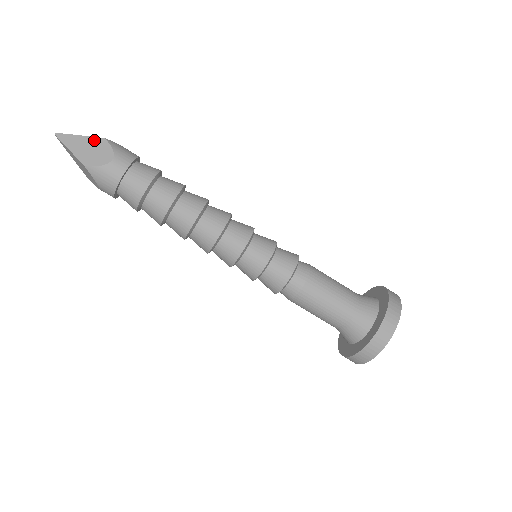
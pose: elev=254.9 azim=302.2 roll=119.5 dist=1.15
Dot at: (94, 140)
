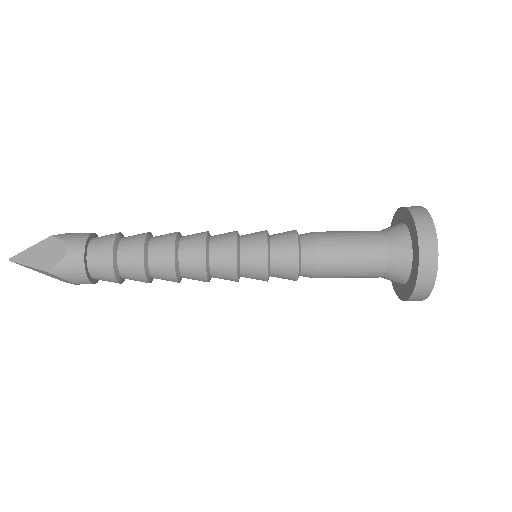
Dot at: (43, 243)
